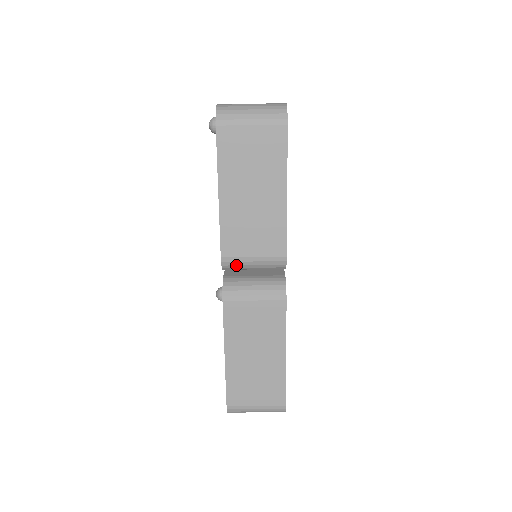
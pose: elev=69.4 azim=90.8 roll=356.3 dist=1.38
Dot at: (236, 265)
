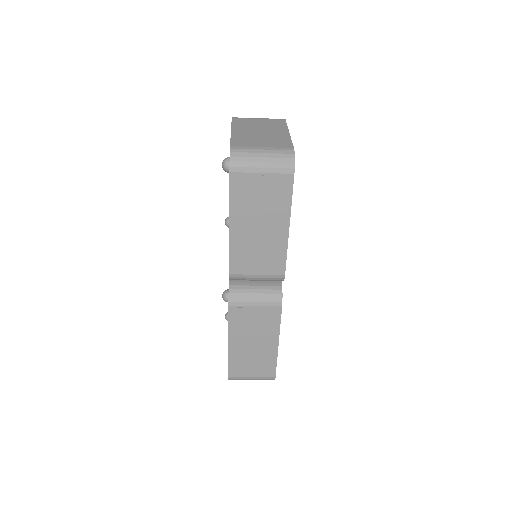
Dot at: (241, 279)
